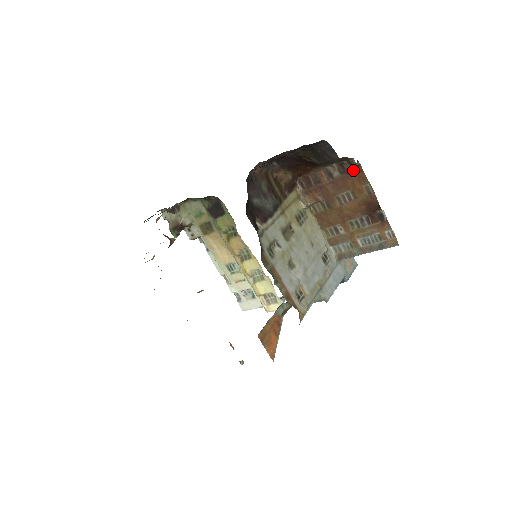
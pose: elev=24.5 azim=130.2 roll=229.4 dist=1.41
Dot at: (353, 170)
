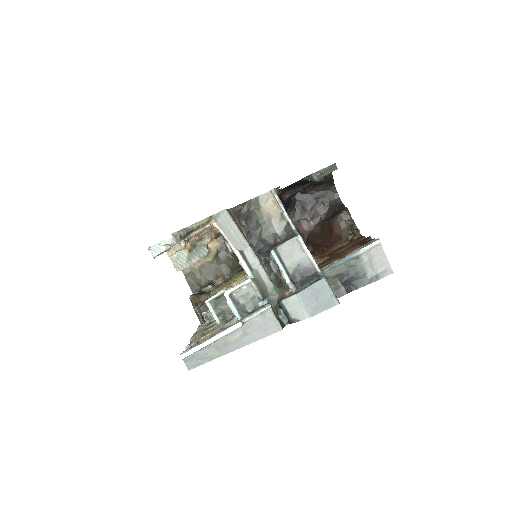
Dot at: (356, 236)
